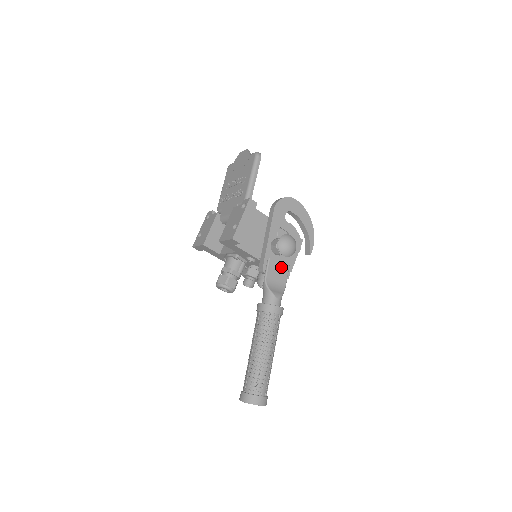
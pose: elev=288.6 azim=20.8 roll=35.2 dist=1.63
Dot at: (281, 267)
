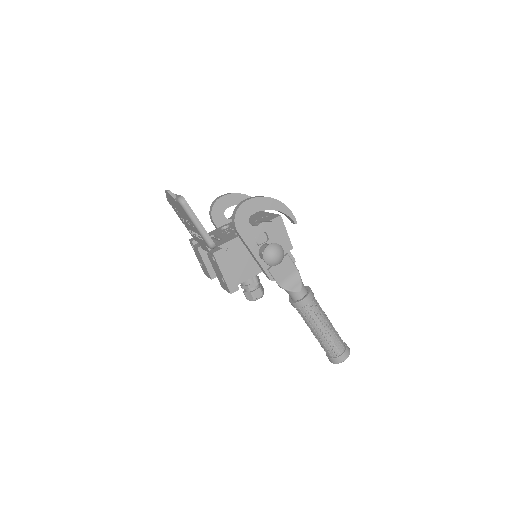
Dot at: (283, 264)
